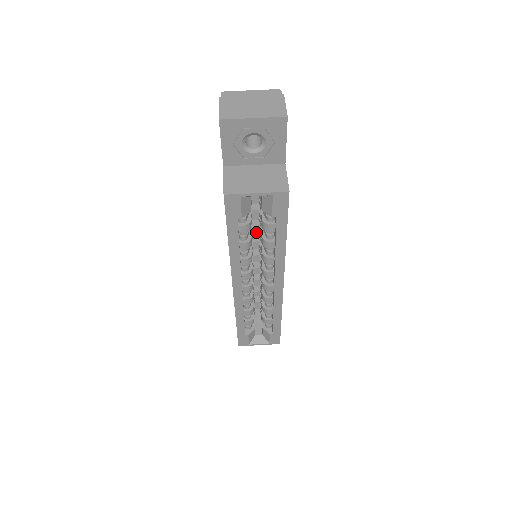
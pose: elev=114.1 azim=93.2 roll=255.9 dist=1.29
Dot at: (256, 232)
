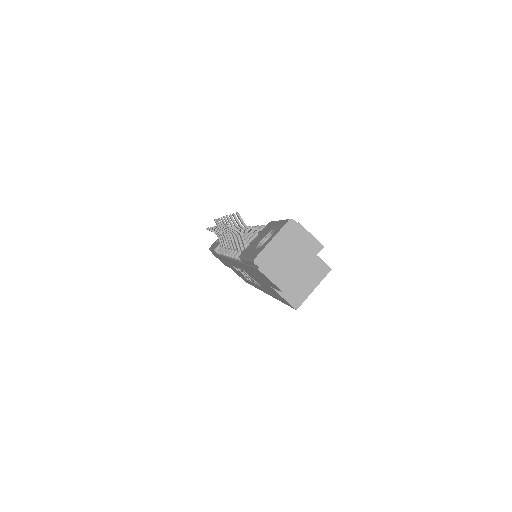
Dot at: occluded
